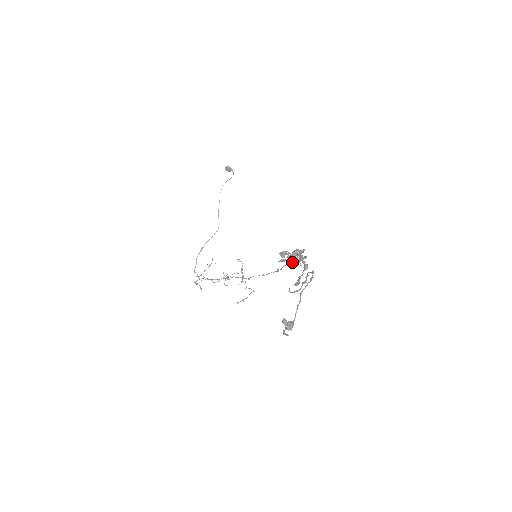
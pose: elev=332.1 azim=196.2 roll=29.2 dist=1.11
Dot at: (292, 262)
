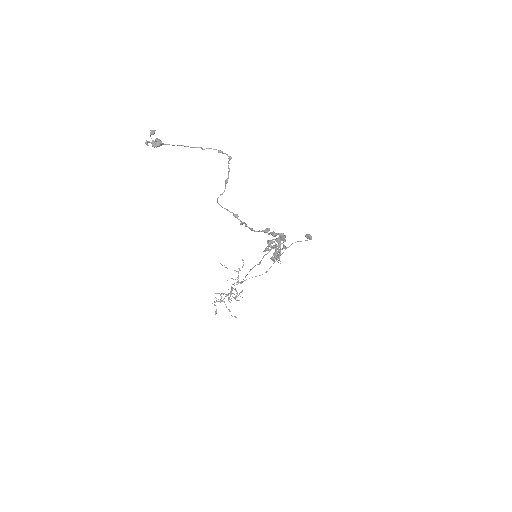
Dot at: (275, 258)
